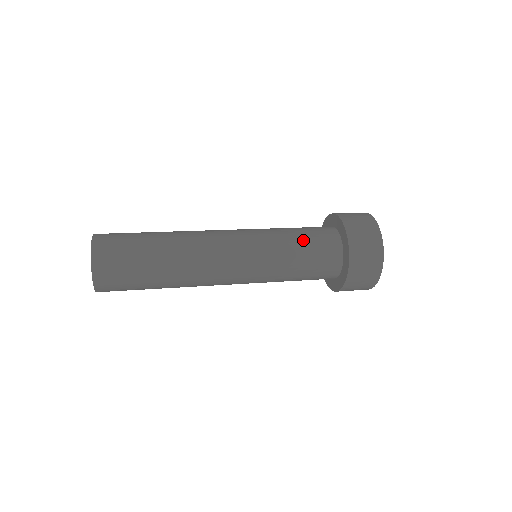
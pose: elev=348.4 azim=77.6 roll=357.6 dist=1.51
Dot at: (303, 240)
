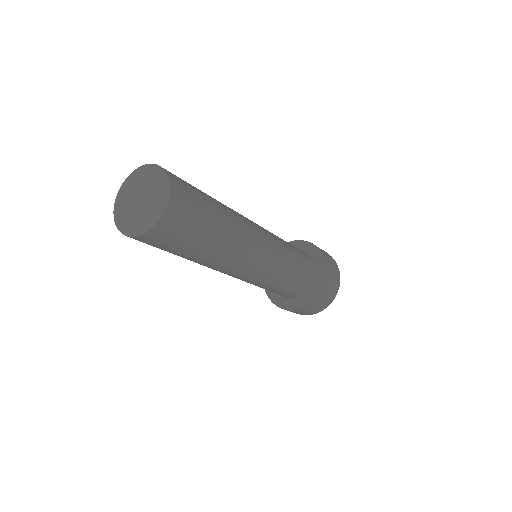
Dot at: occluded
